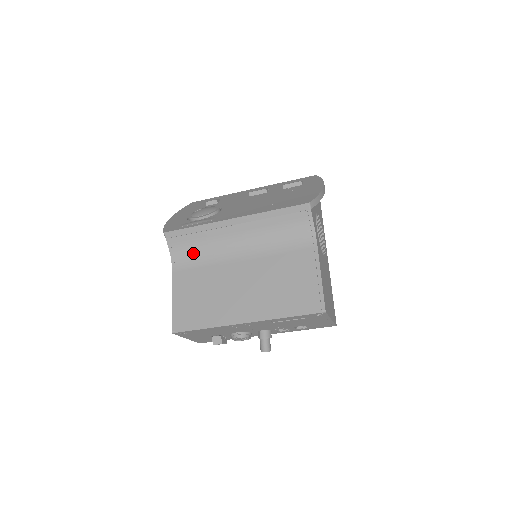
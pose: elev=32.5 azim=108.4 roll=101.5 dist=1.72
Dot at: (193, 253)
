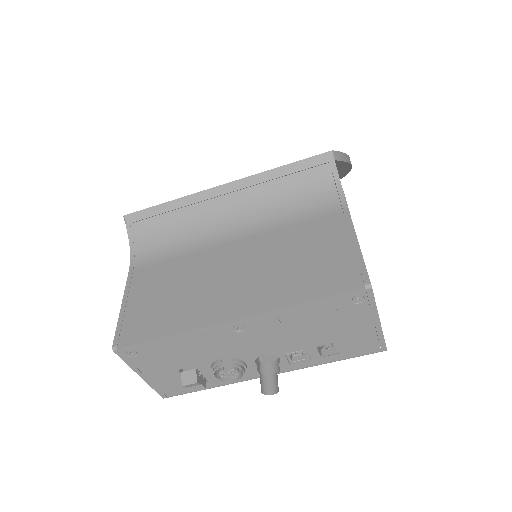
Dot at: (163, 242)
